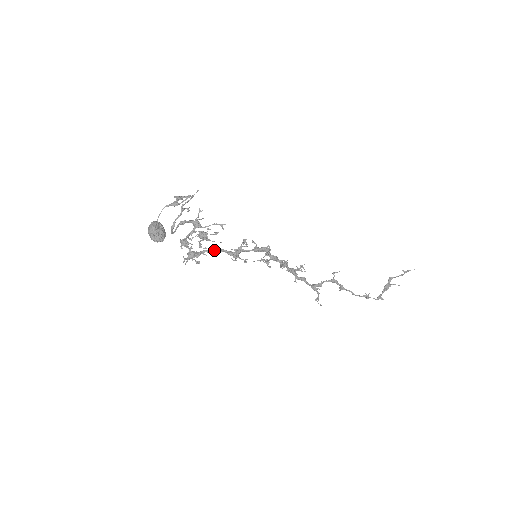
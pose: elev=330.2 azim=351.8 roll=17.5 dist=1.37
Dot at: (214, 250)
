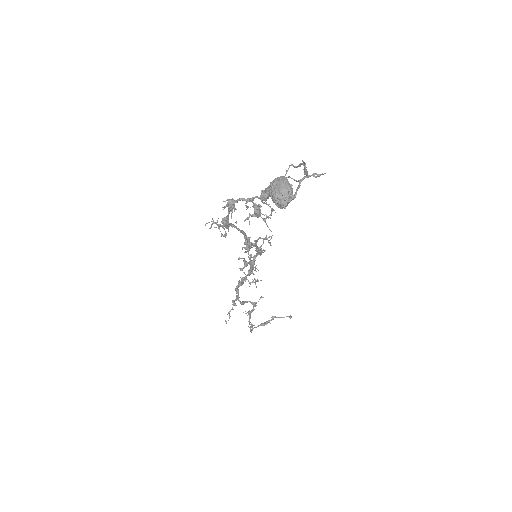
Dot at: (241, 230)
